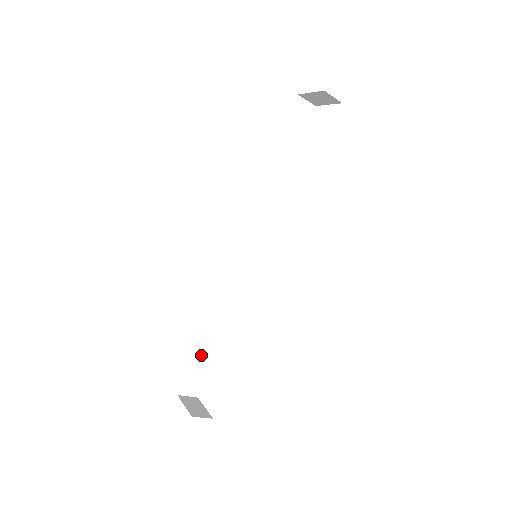
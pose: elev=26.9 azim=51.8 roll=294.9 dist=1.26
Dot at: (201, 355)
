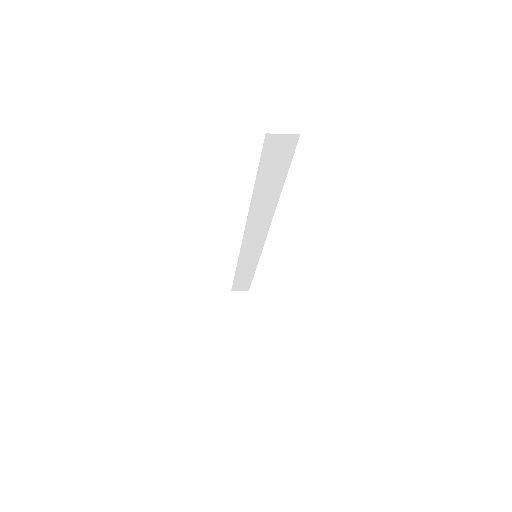
Dot at: (240, 279)
